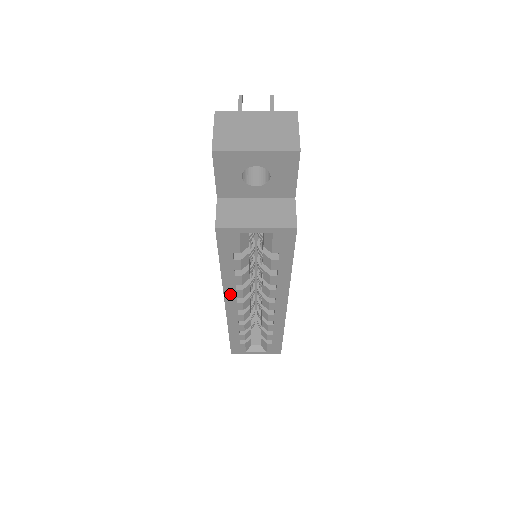
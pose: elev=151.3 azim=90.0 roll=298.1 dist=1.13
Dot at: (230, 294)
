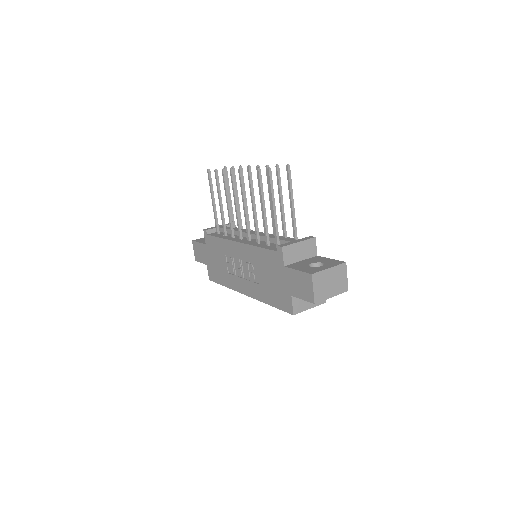
Dot at: occluded
